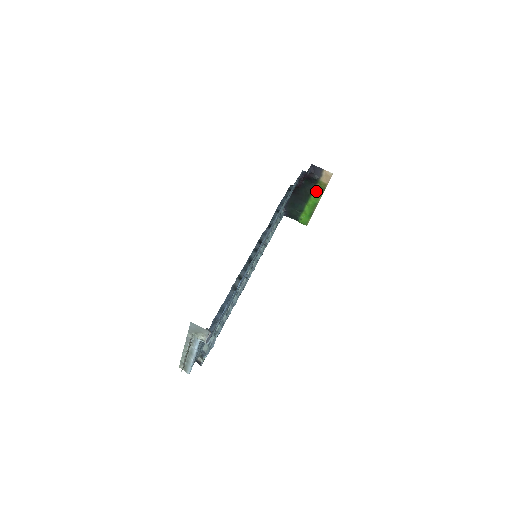
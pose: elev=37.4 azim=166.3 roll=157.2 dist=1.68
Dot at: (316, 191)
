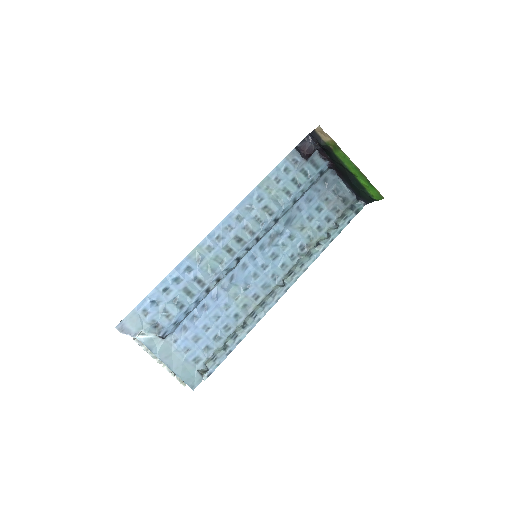
Dot at: (339, 155)
